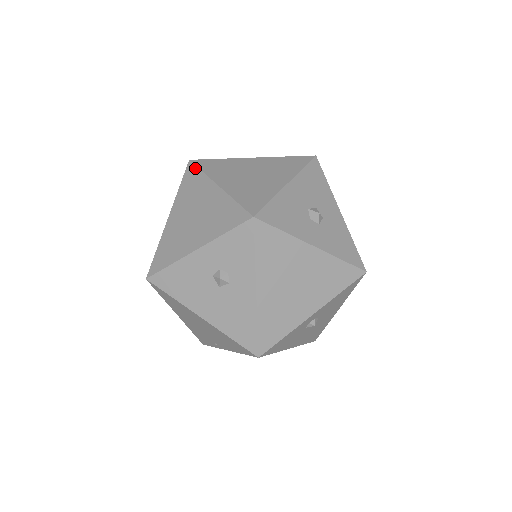
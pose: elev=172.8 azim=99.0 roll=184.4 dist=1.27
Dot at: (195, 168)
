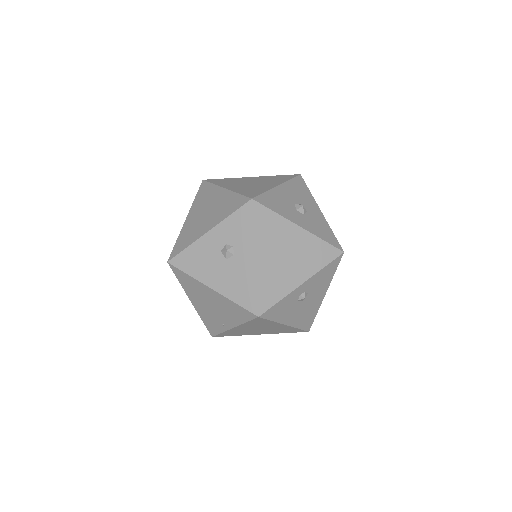
Dot at: (207, 183)
